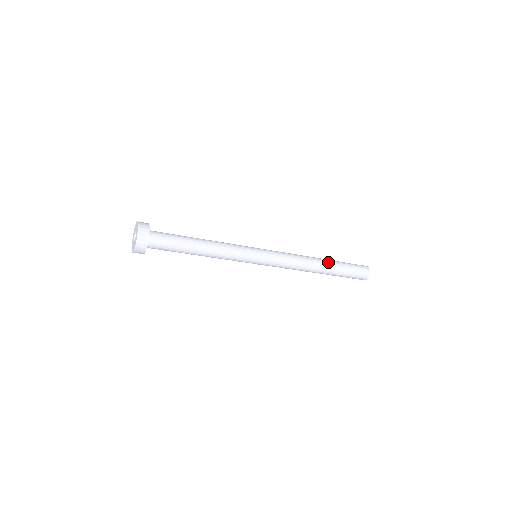
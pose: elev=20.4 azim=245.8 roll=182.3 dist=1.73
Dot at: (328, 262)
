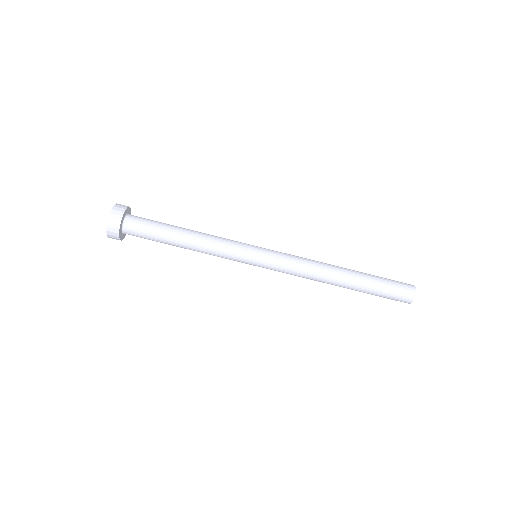
Dot at: (353, 272)
